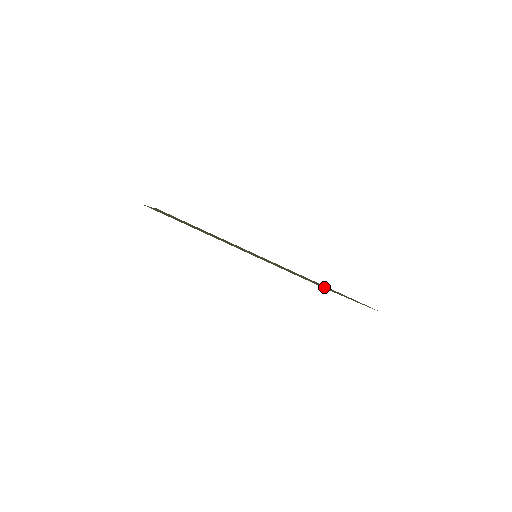
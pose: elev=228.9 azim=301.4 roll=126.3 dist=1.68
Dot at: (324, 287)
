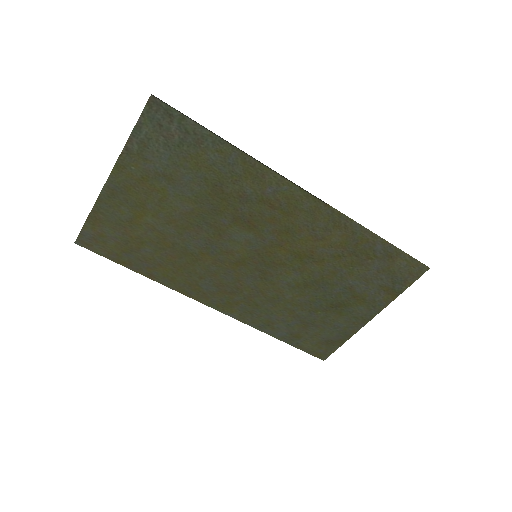
Dot at: (346, 295)
